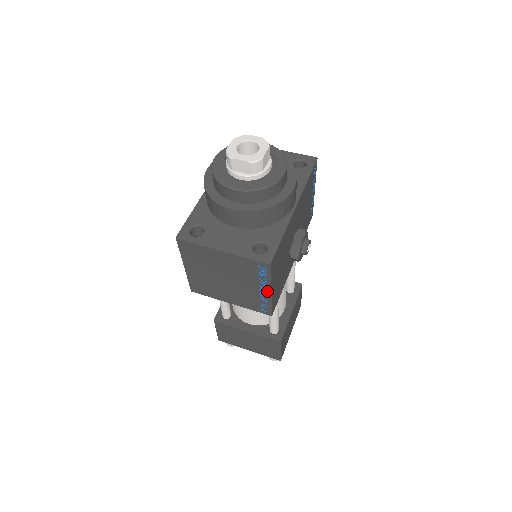
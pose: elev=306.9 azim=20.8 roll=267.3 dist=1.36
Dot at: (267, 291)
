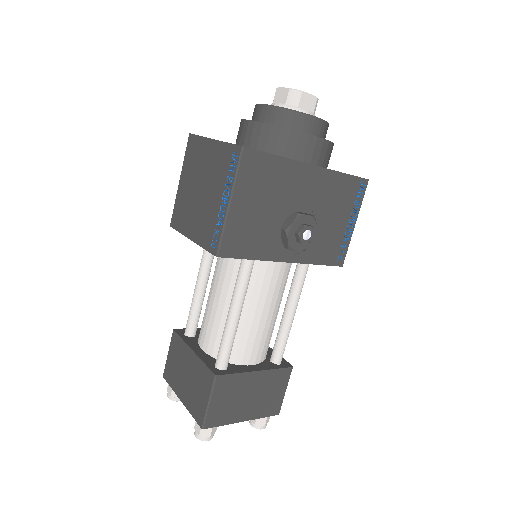
Dot at: (227, 204)
